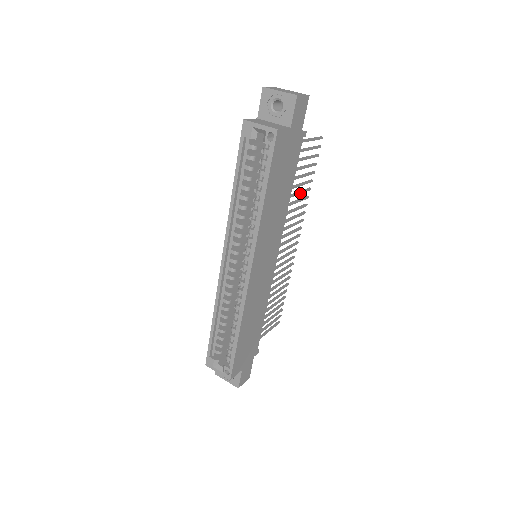
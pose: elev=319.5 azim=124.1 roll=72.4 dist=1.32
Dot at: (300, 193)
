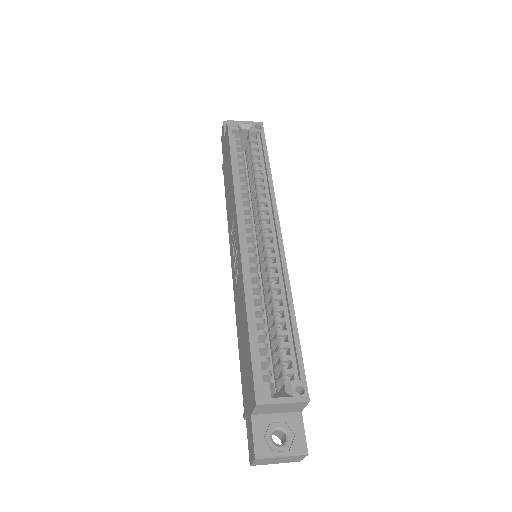
Dot at: occluded
